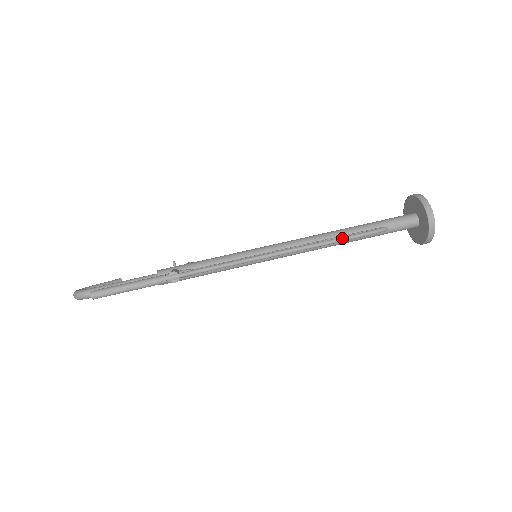
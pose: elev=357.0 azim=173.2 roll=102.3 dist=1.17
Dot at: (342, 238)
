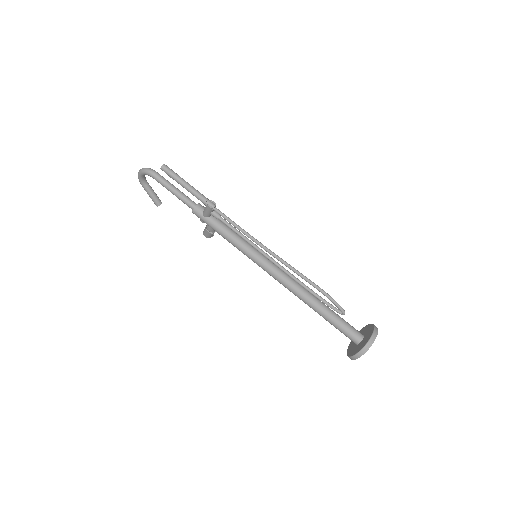
Dot at: (318, 286)
